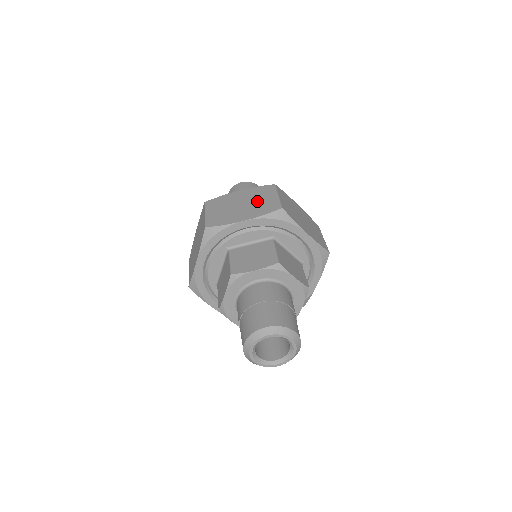
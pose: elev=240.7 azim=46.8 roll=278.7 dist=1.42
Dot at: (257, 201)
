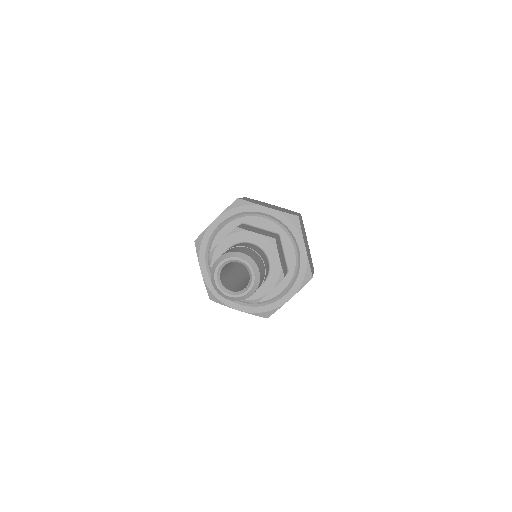
Dot at: occluded
